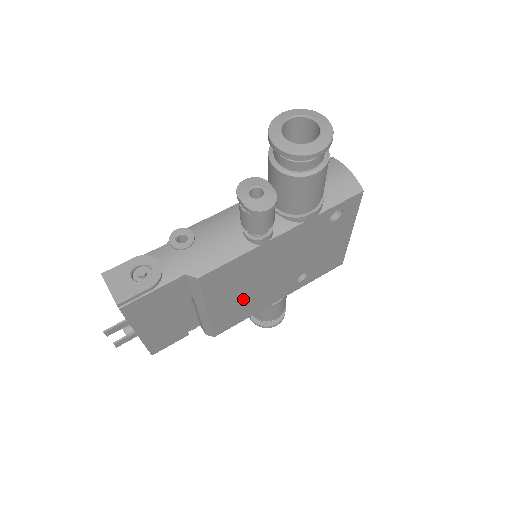
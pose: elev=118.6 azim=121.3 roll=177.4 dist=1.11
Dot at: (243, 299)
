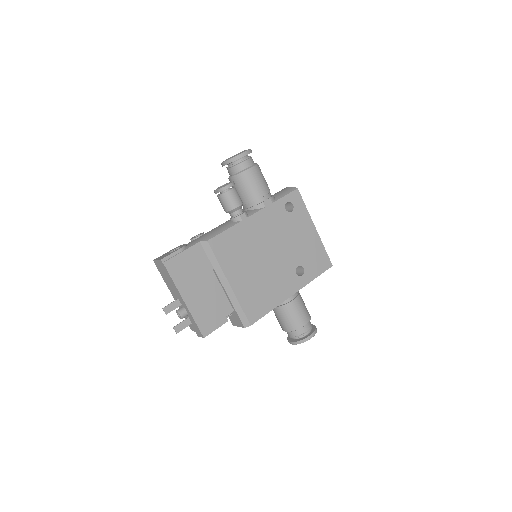
Dot at: (256, 280)
